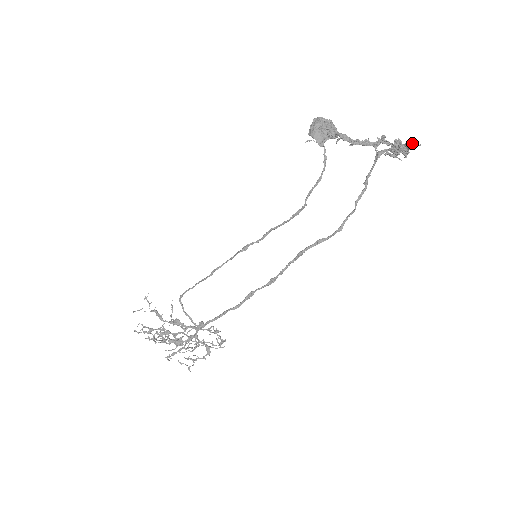
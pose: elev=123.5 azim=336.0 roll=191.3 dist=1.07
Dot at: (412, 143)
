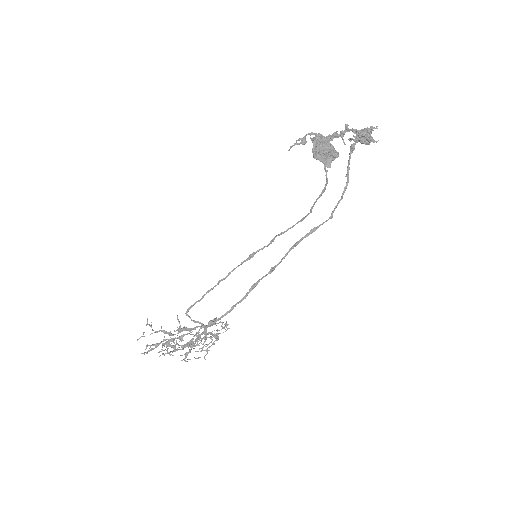
Dot at: (371, 127)
